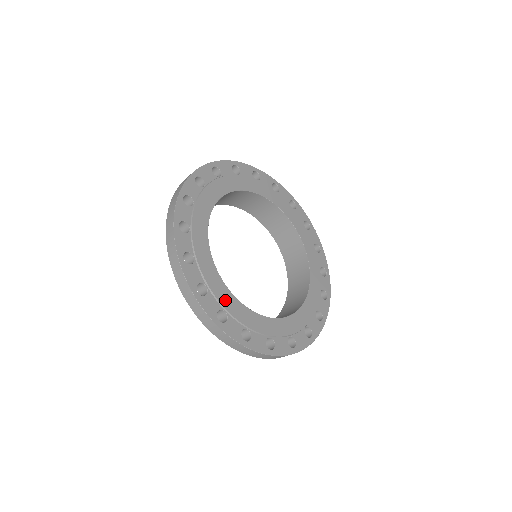
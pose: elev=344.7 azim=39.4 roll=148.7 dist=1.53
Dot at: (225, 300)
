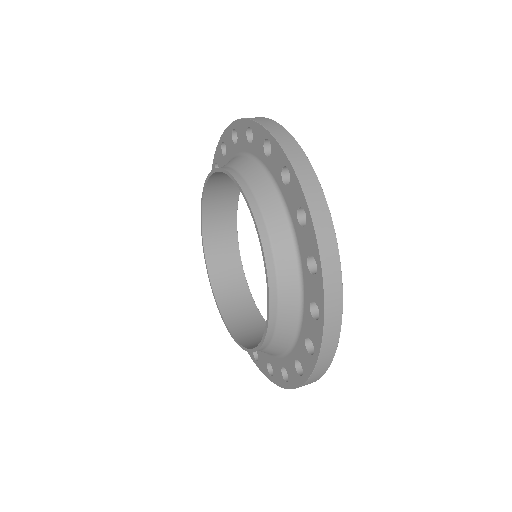
Dot at: occluded
